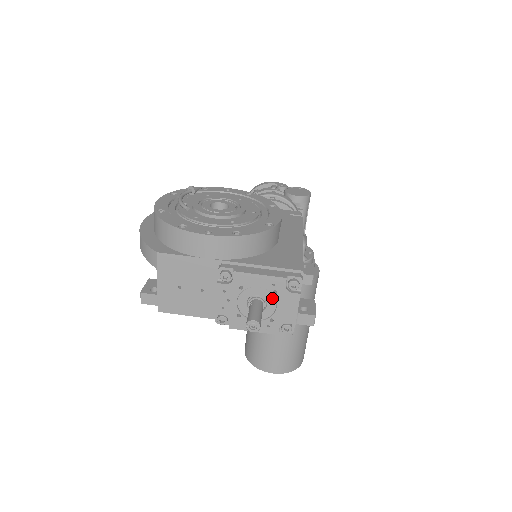
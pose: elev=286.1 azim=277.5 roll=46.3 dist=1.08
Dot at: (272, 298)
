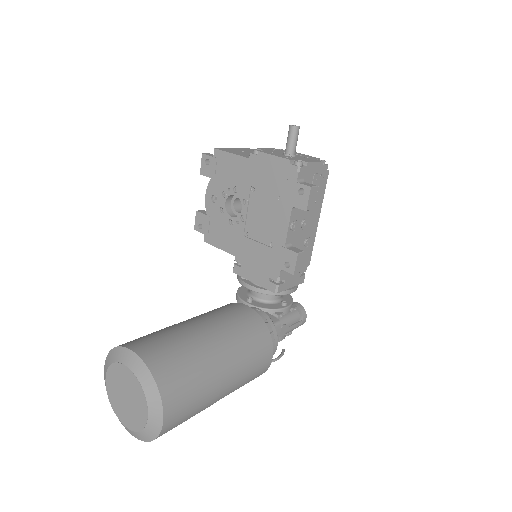
Dot at: occluded
